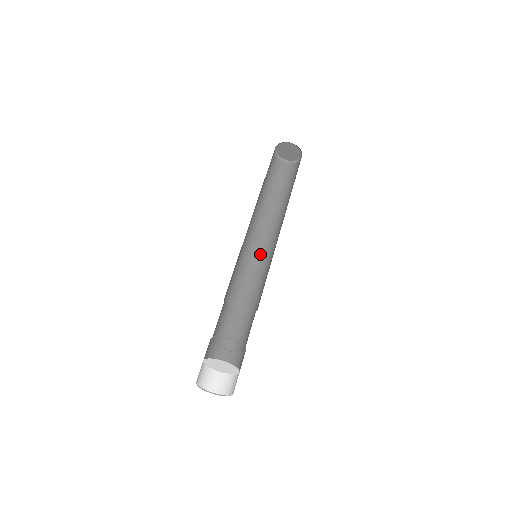
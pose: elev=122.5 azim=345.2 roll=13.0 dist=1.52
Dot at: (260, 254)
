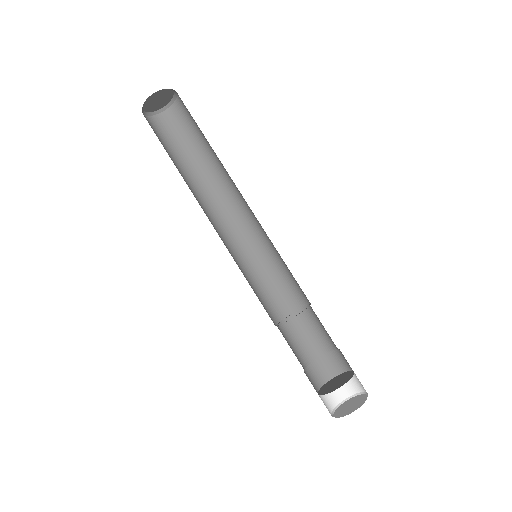
Dot at: (258, 237)
